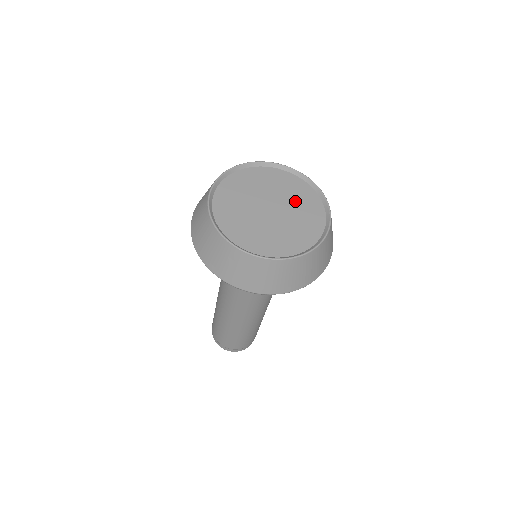
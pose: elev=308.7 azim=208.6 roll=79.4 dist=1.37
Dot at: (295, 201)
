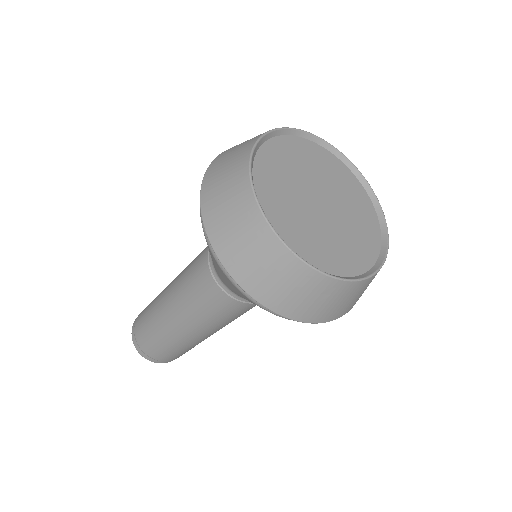
Dot at: (333, 180)
